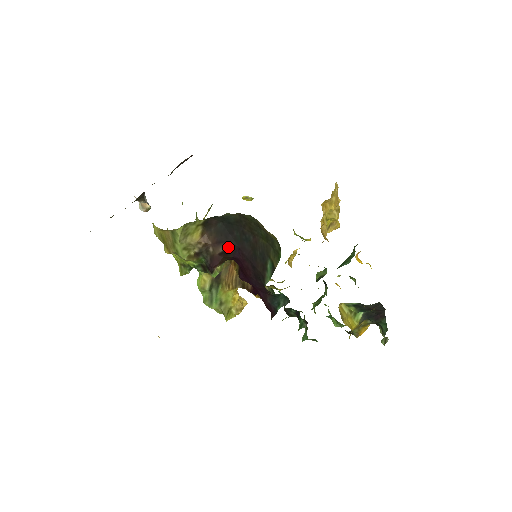
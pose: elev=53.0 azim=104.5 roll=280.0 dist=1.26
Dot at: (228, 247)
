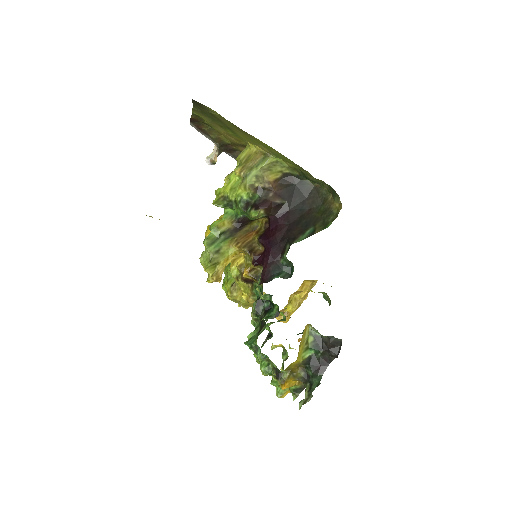
Dot at: (282, 204)
